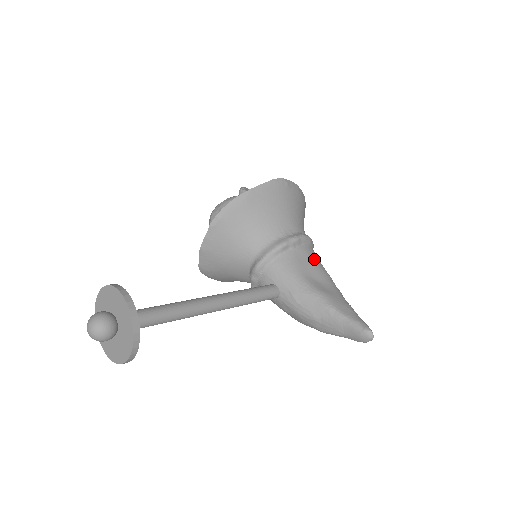
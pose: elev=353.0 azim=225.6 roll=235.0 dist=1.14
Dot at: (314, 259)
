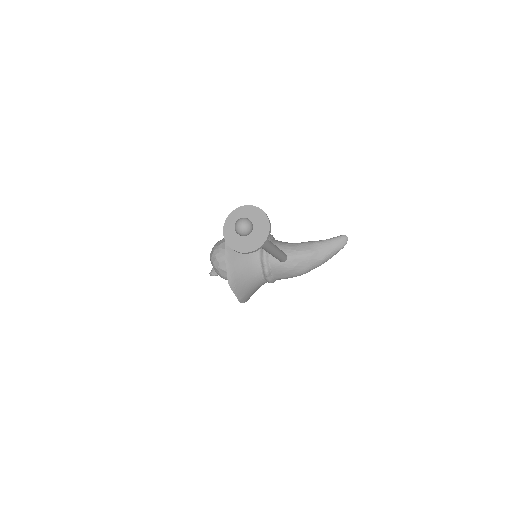
Dot at: occluded
